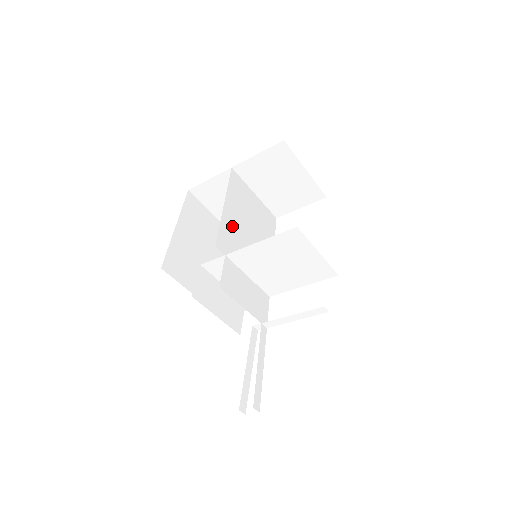
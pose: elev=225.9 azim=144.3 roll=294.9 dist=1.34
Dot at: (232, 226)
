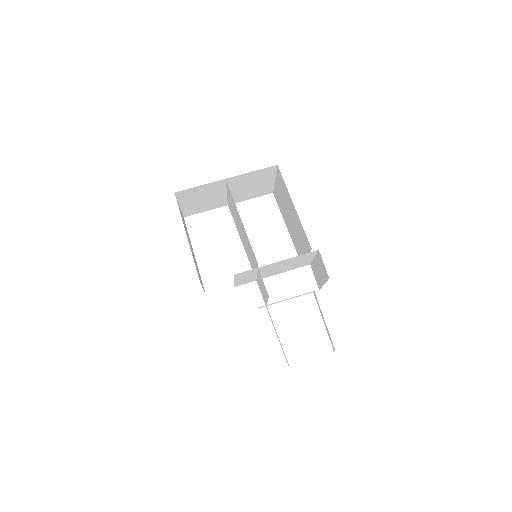
Dot at: (246, 238)
